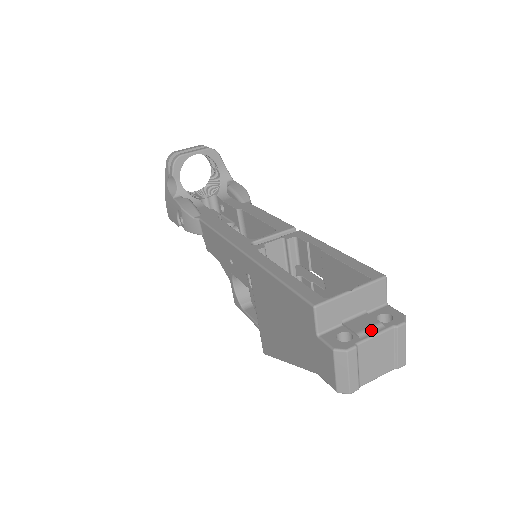
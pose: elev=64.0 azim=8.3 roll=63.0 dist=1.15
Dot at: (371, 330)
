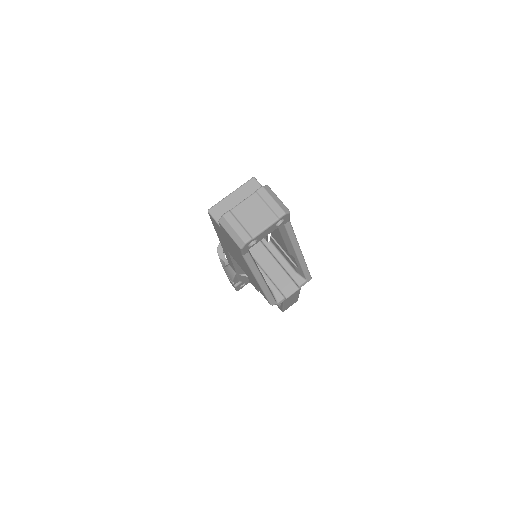
Dot at: (242, 202)
